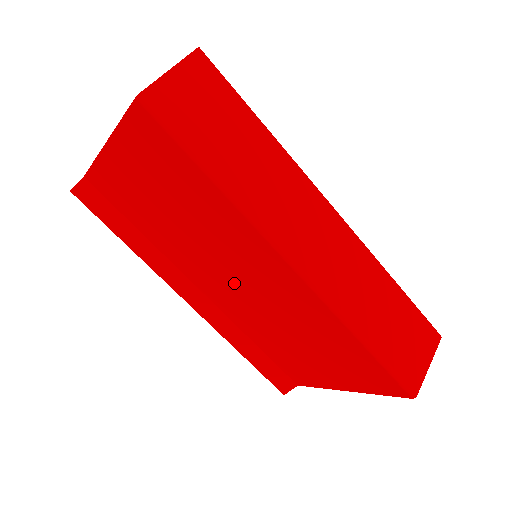
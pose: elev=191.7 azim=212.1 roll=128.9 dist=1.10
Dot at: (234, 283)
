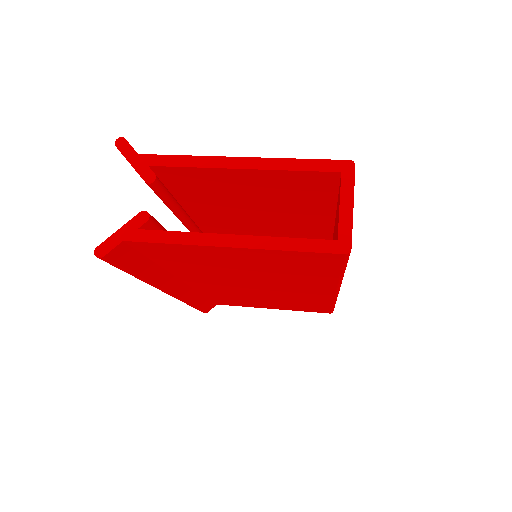
Dot at: (250, 288)
